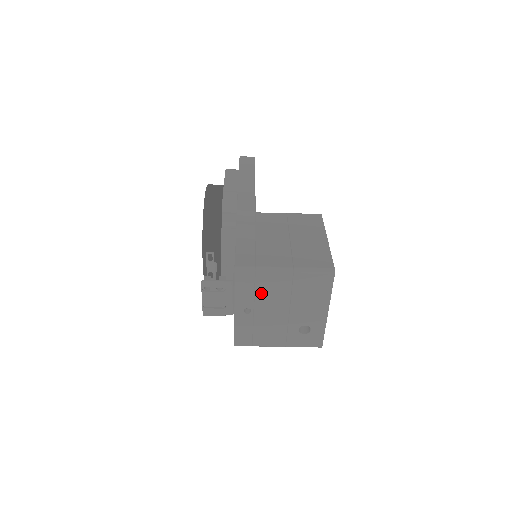
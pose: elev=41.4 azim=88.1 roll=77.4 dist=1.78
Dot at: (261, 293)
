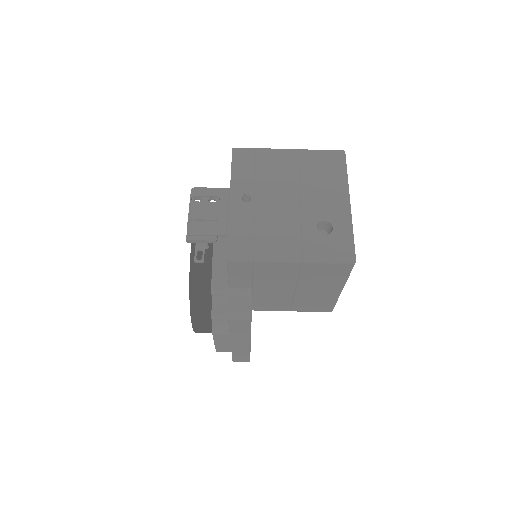
Dot at: (263, 174)
